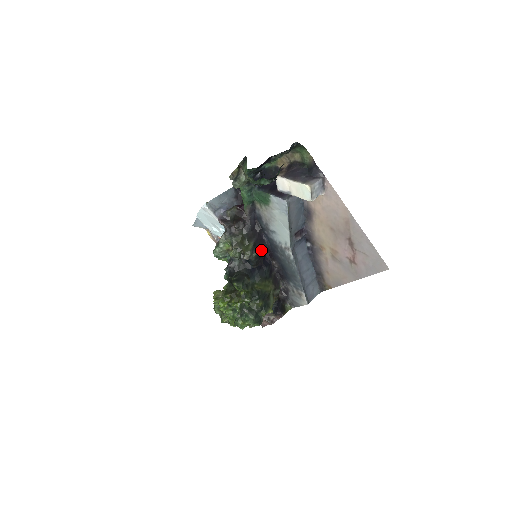
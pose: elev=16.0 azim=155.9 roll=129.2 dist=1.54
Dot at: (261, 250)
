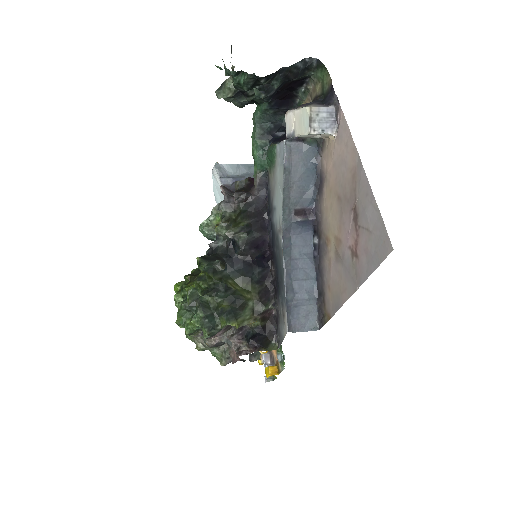
Dot at: (256, 237)
